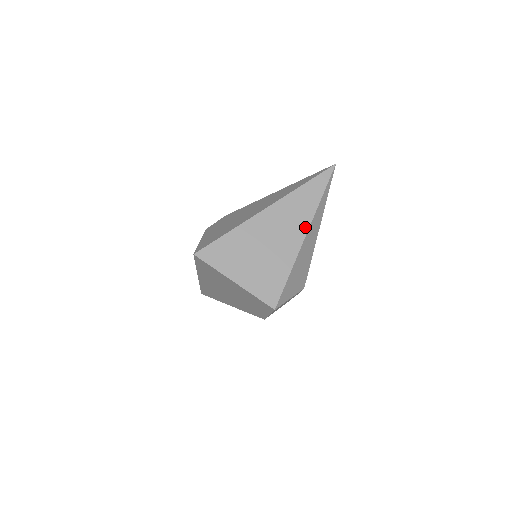
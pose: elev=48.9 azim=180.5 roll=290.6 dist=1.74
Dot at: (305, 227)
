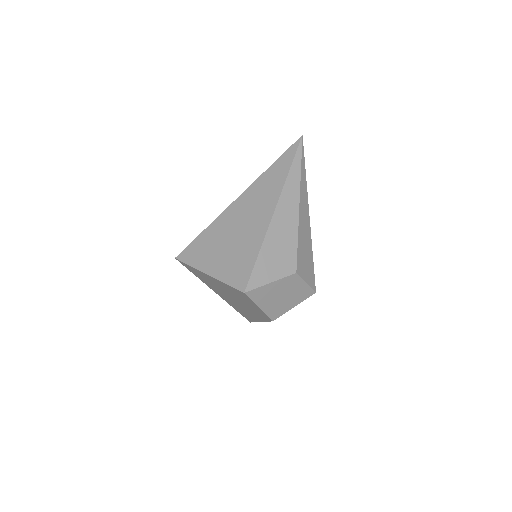
Dot at: (273, 204)
